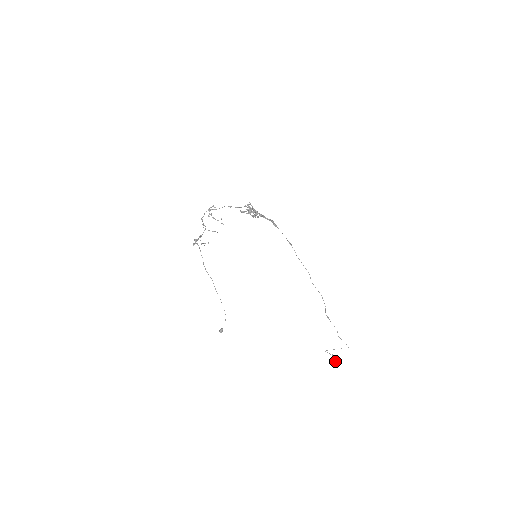
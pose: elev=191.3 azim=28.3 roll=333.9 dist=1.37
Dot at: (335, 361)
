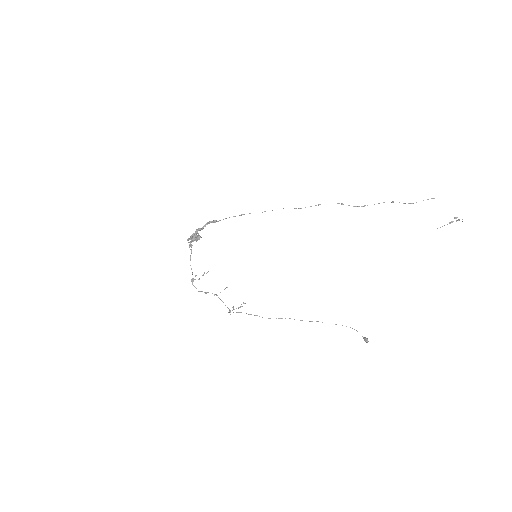
Dot at: occluded
